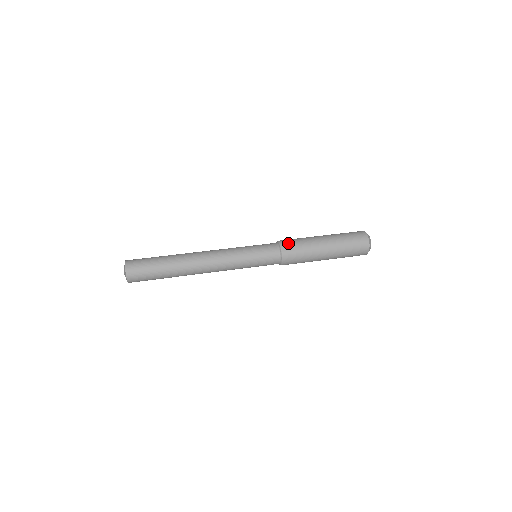
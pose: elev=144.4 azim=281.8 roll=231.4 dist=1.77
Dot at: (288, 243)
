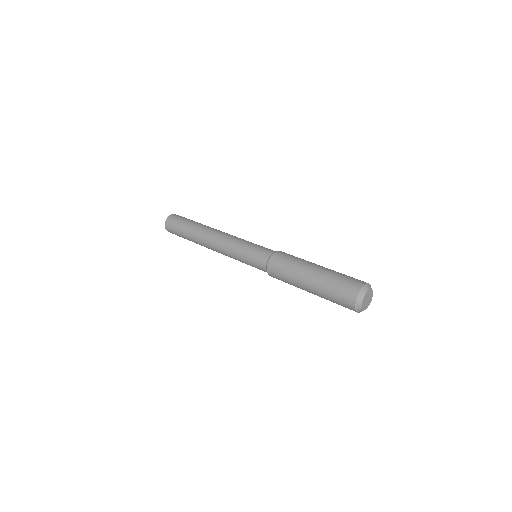
Dot at: occluded
